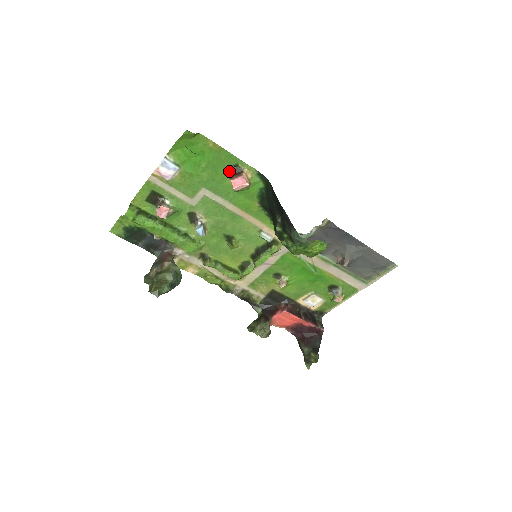
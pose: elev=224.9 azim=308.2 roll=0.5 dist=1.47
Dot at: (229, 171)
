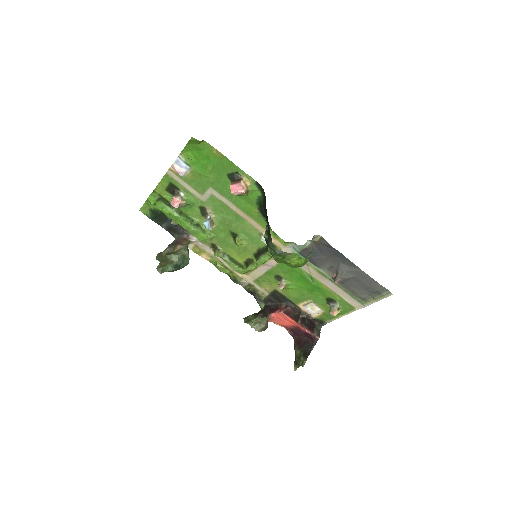
Dot at: (231, 177)
